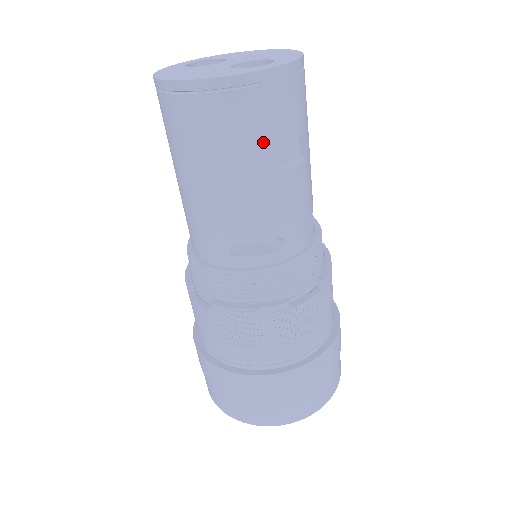
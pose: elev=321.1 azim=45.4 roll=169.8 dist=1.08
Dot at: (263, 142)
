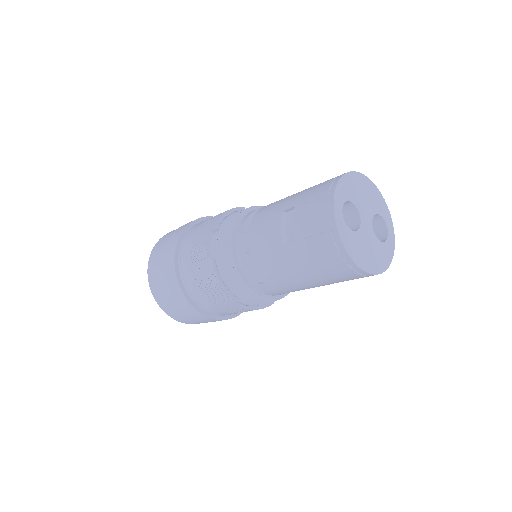
Dot at: occluded
